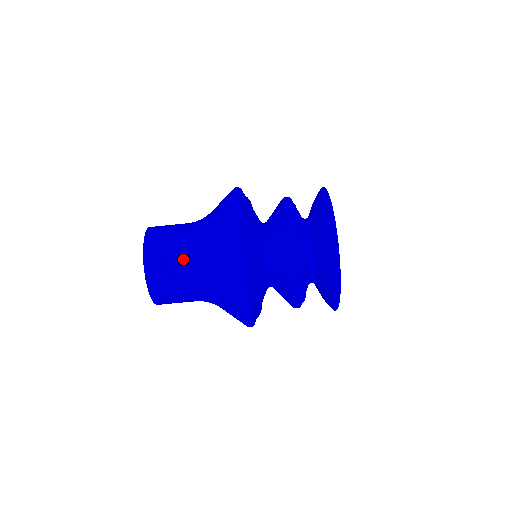
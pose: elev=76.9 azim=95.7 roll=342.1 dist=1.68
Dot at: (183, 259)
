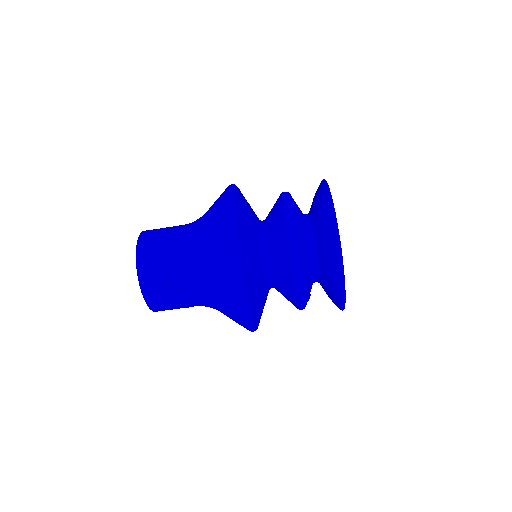
Dot at: (184, 293)
